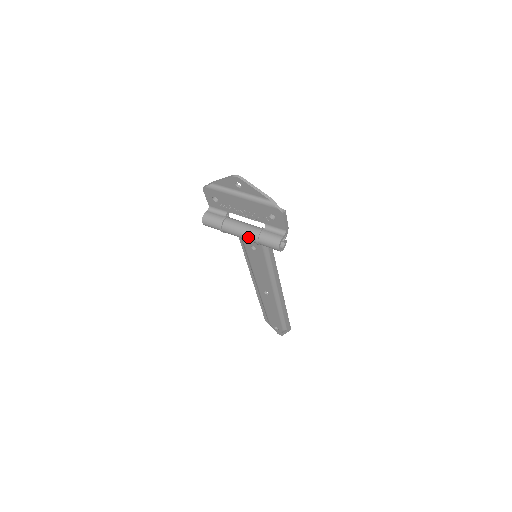
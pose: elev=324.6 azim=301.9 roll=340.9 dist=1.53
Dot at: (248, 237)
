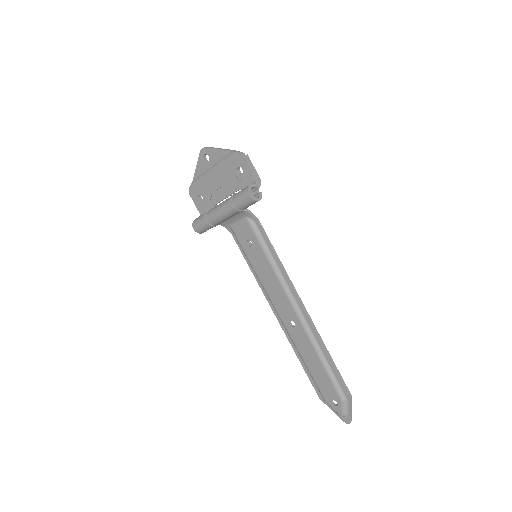
Dot at: (225, 207)
